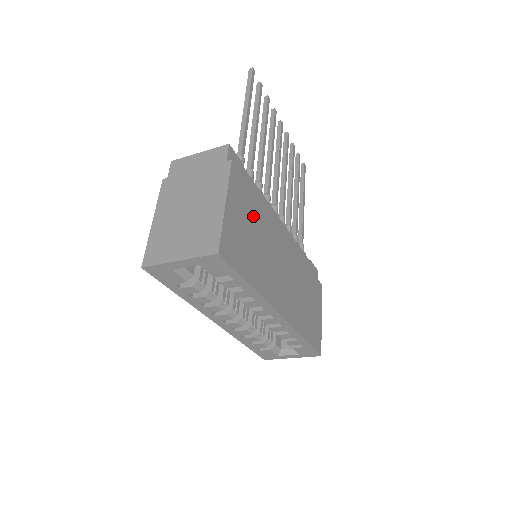
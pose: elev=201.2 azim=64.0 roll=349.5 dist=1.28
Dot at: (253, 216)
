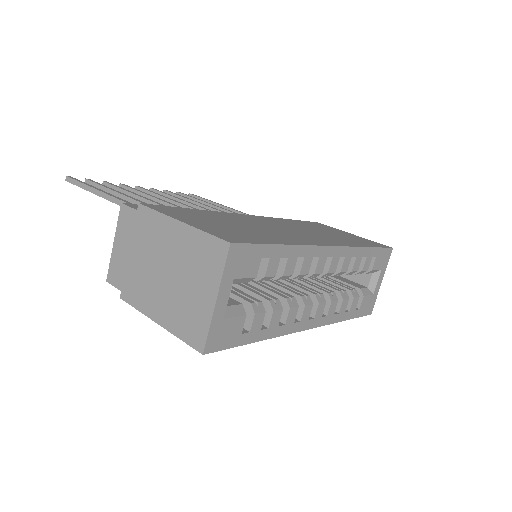
Dot at: (211, 218)
